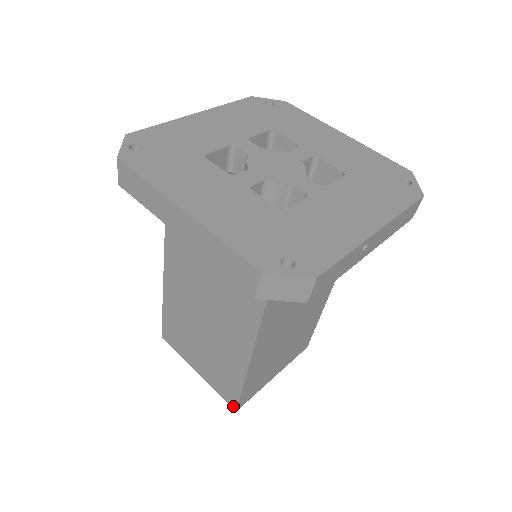
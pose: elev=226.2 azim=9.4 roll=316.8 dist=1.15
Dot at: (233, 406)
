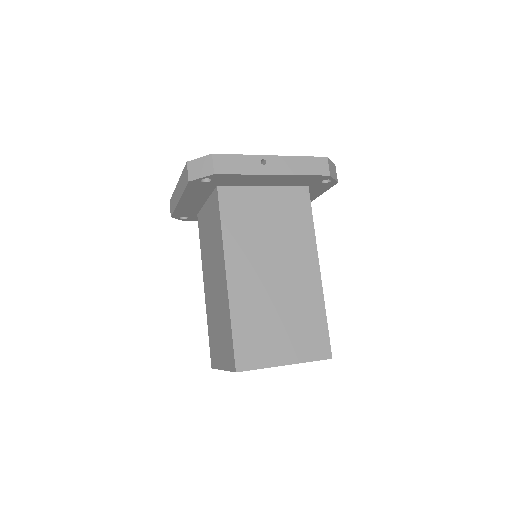
Dot at: (234, 367)
